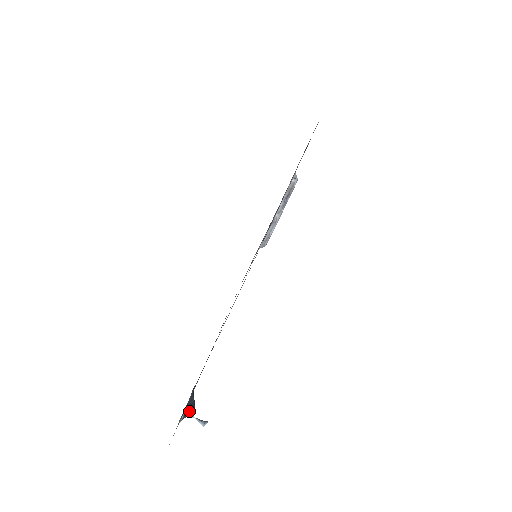
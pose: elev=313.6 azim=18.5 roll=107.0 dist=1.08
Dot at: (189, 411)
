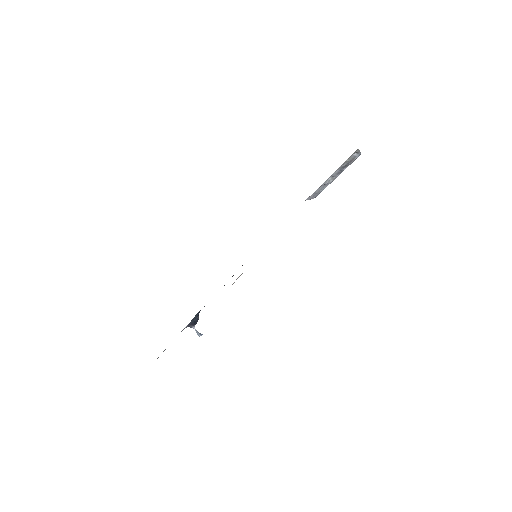
Dot at: (192, 324)
